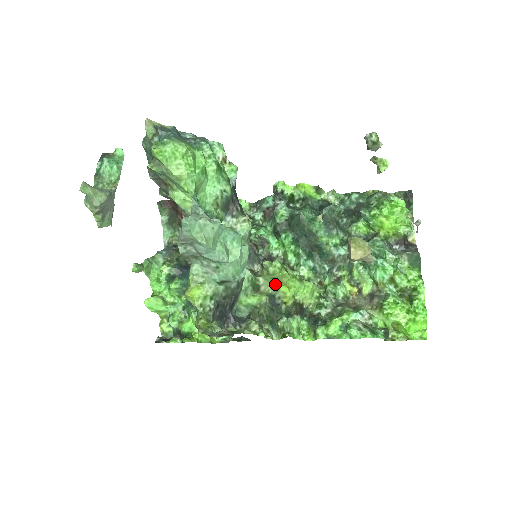
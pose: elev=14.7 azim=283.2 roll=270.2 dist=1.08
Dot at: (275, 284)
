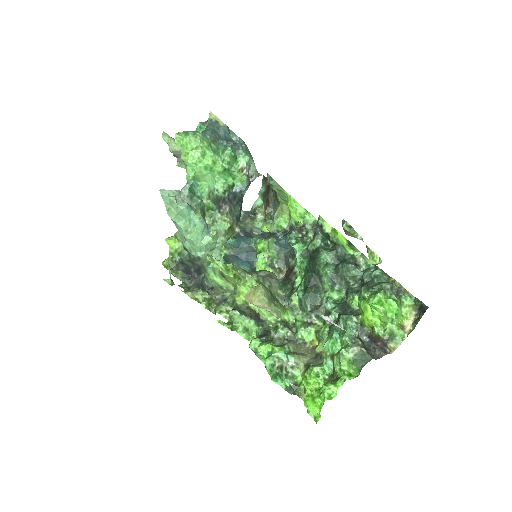
Dot at: occluded
